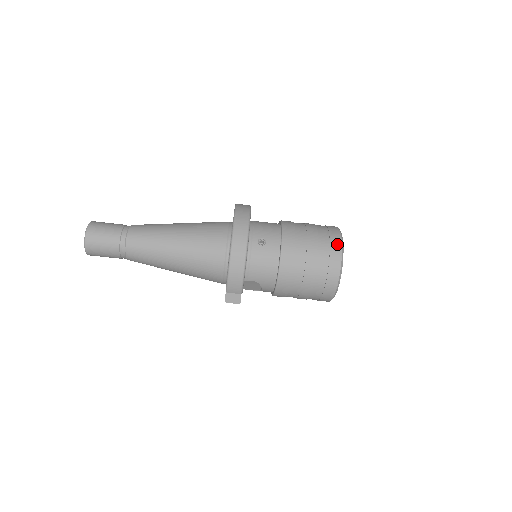
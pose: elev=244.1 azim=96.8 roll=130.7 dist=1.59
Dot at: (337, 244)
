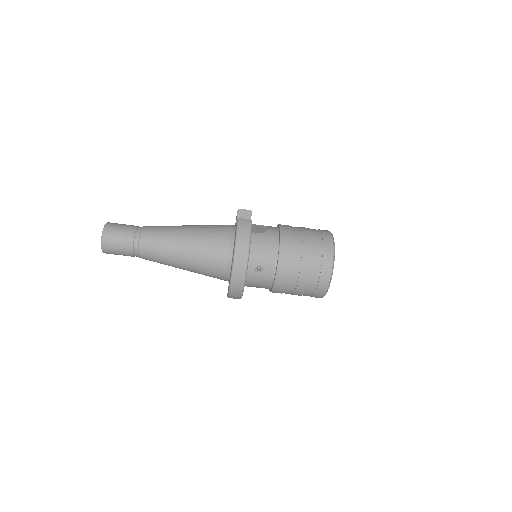
Dot at: (327, 275)
